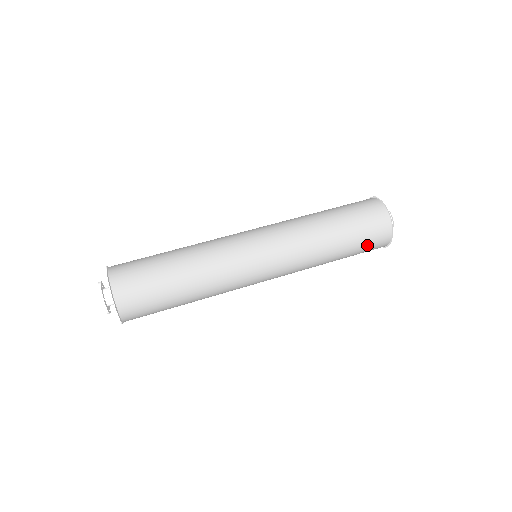
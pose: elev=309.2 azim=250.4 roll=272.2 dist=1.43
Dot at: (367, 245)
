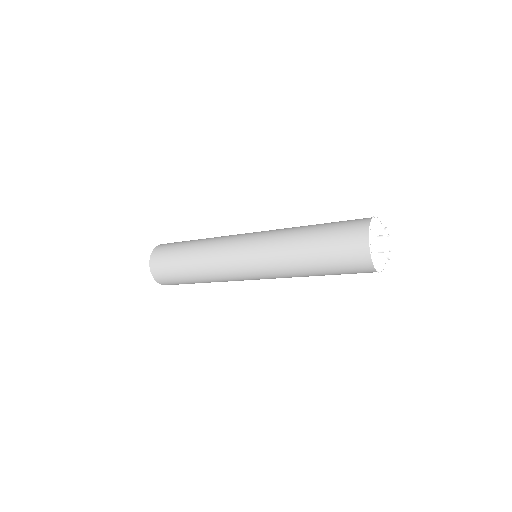
Dot at: (341, 237)
